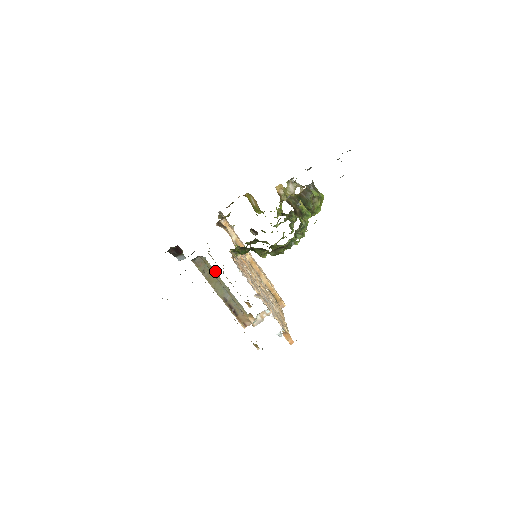
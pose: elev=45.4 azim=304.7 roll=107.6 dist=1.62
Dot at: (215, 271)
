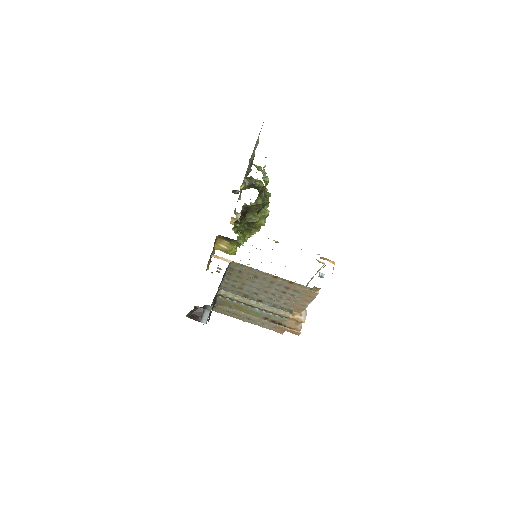
Dot at: (238, 296)
